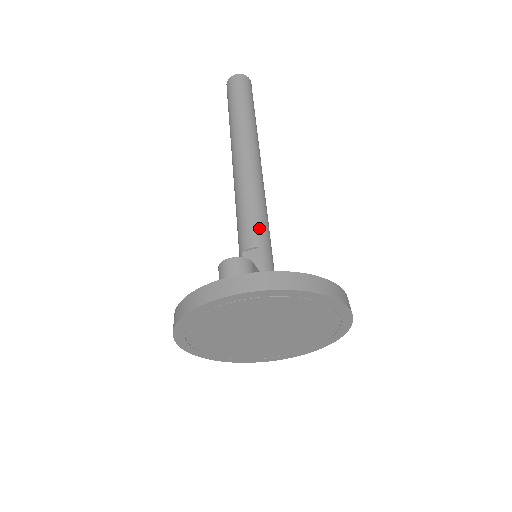
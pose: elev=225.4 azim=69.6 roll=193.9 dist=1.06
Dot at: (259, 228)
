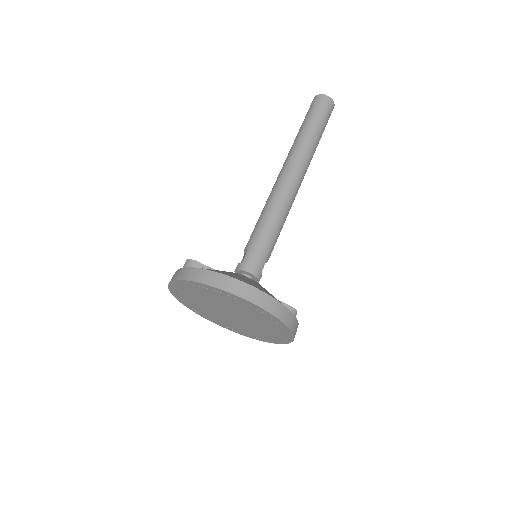
Dot at: (255, 234)
